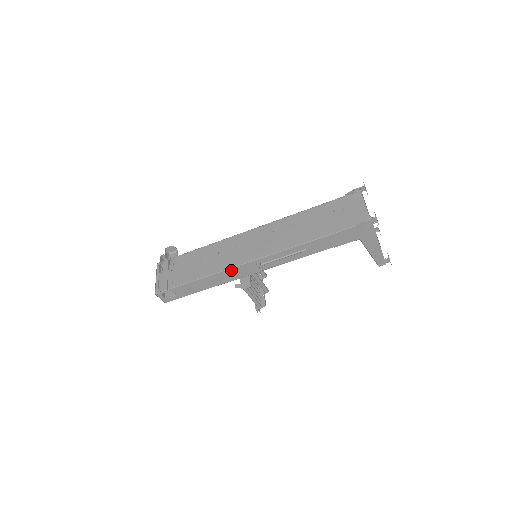
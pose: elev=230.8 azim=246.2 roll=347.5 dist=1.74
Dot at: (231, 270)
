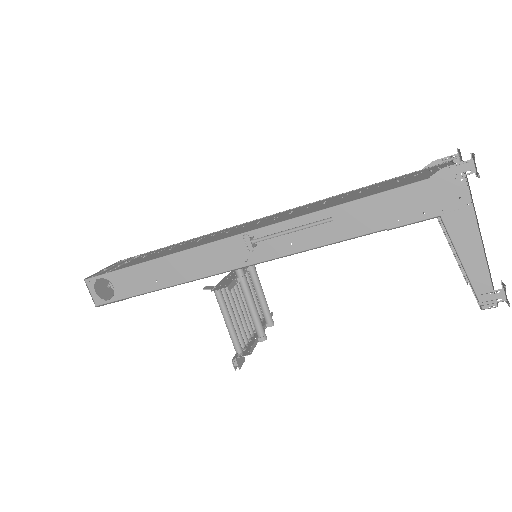
Dot at: (203, 250)
